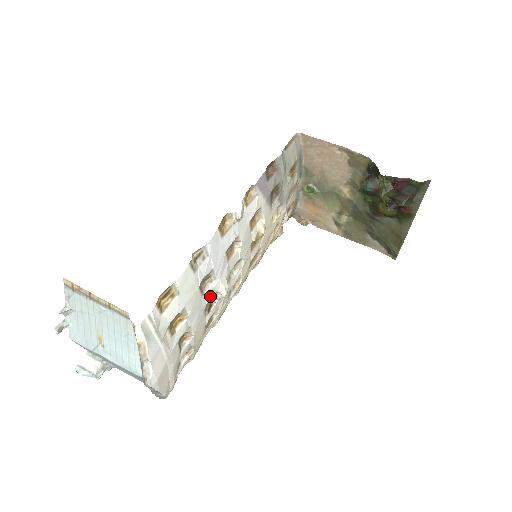
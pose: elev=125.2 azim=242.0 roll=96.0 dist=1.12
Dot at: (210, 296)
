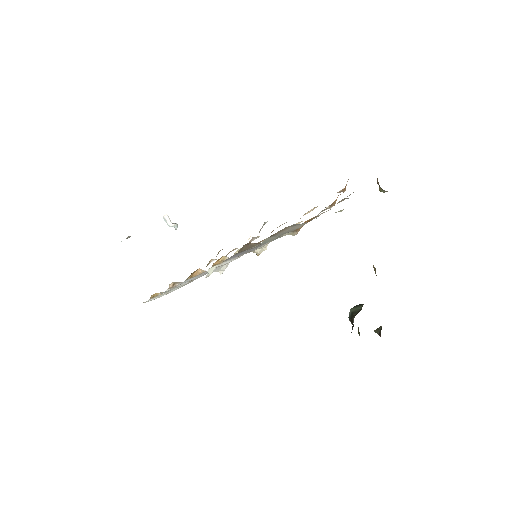
Dot at: occluded
